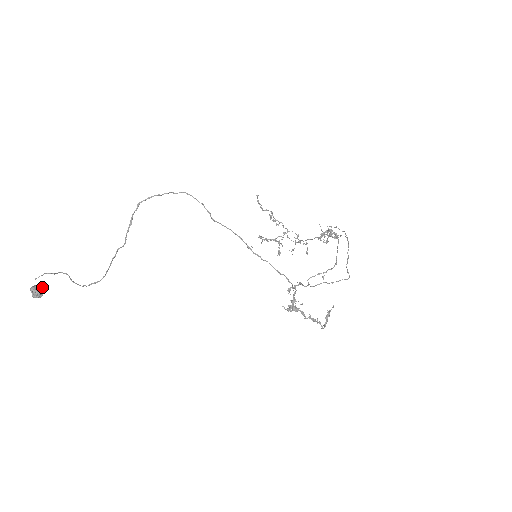
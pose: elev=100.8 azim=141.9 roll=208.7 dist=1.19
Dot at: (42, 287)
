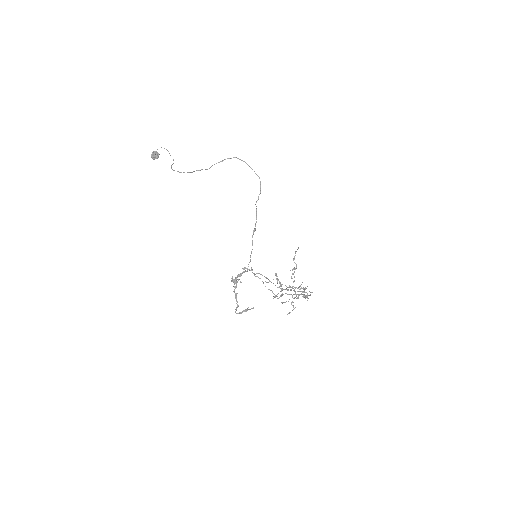
Dot at: occluded
